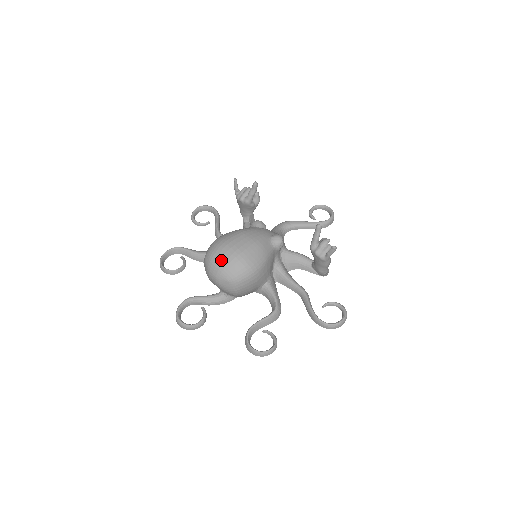
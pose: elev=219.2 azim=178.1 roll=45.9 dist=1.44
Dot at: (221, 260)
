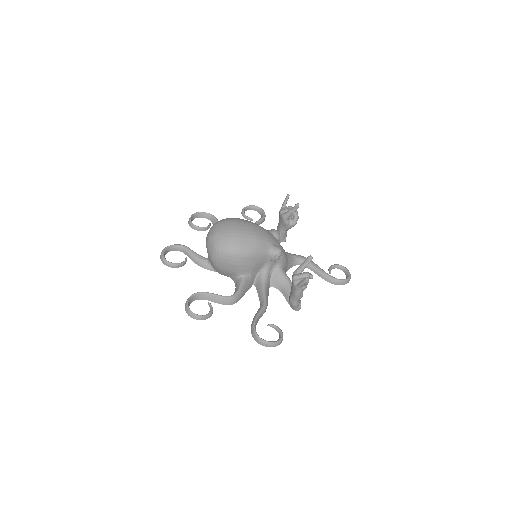
Dot at: (221, 228)
